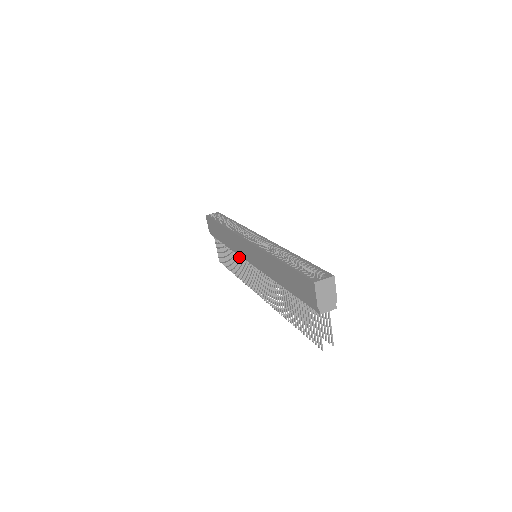
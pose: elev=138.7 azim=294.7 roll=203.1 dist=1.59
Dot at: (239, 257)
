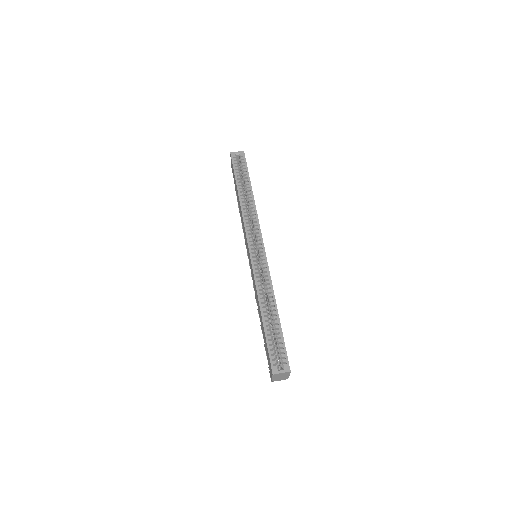
Dot at: occluded
